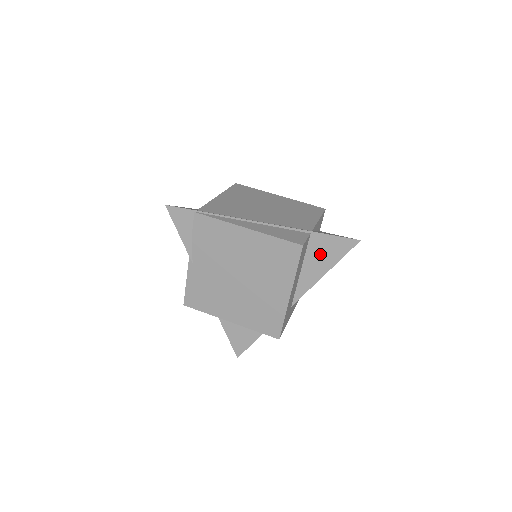
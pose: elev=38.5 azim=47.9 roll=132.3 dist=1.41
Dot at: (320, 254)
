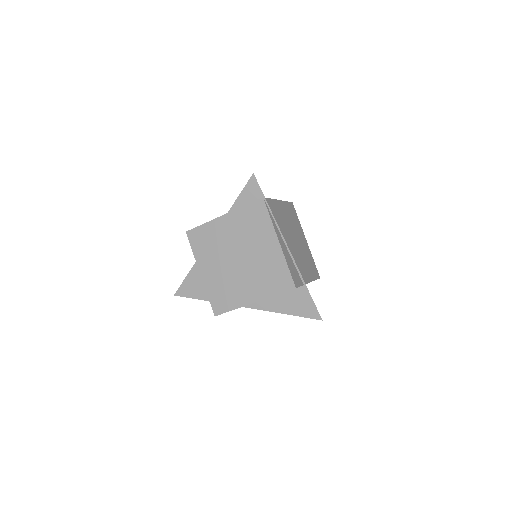
Dot at: (294, 301)
